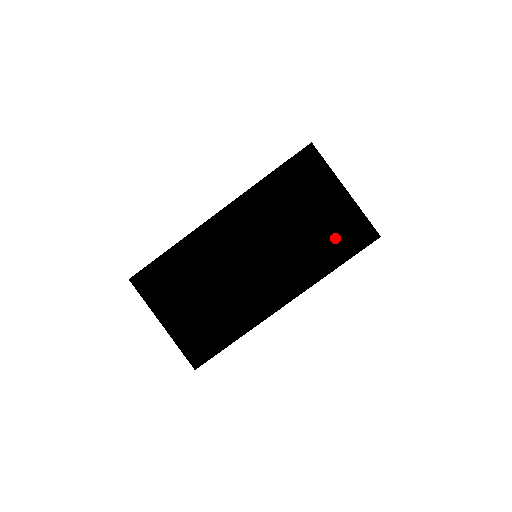
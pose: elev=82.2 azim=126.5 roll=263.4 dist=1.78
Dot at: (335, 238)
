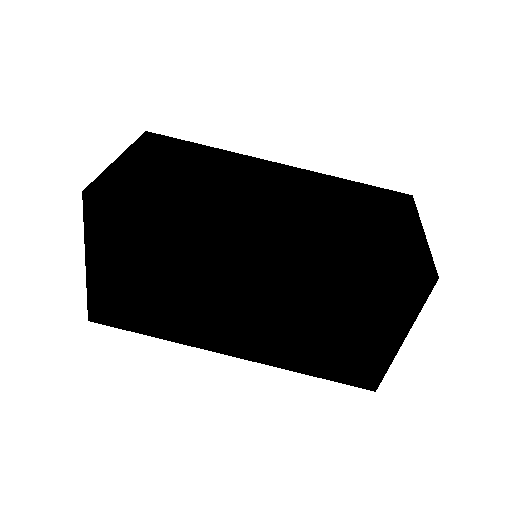
Dot at: (339, 359)
